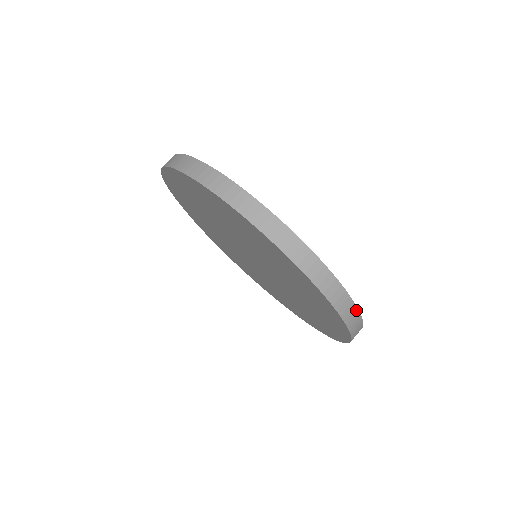
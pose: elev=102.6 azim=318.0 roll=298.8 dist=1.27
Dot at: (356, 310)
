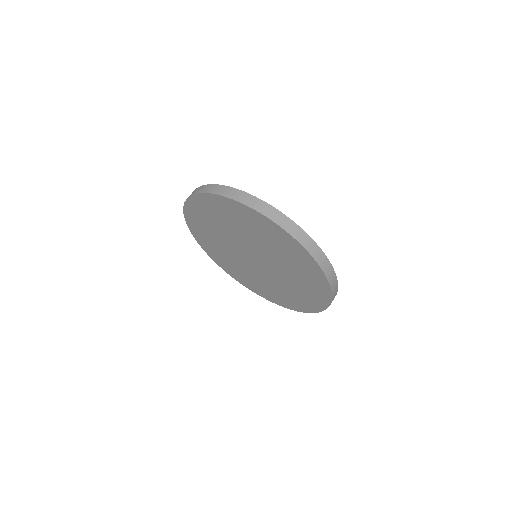
Dot at: (337, 282)
